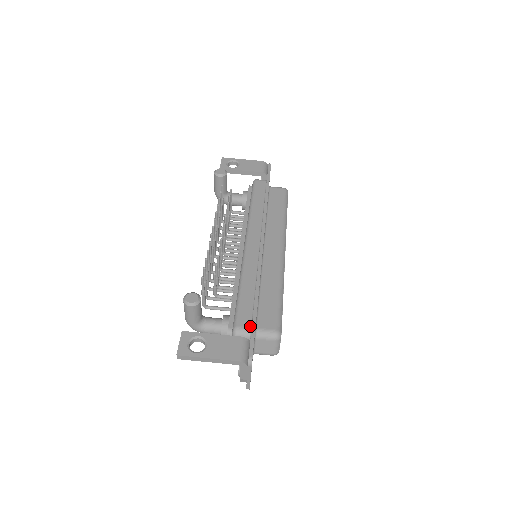
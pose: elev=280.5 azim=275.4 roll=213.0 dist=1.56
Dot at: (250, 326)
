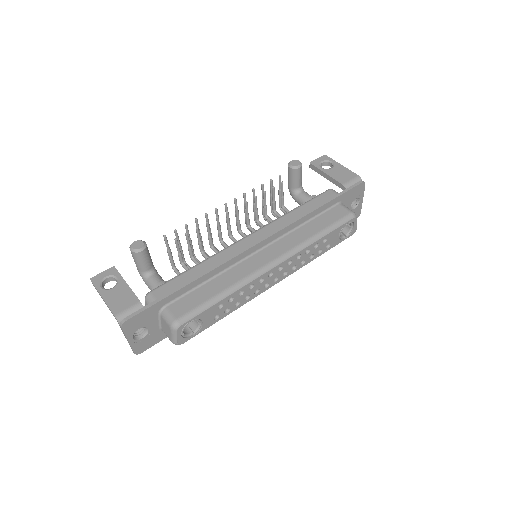
Dot at: (159, 299)
